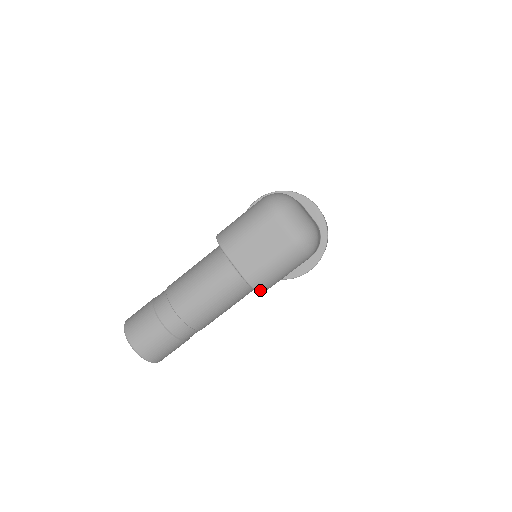
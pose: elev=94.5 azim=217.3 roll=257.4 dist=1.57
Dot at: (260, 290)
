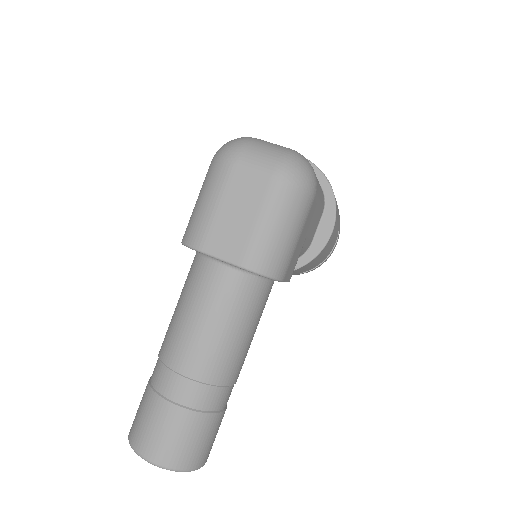
Dot at: (275, 274)
